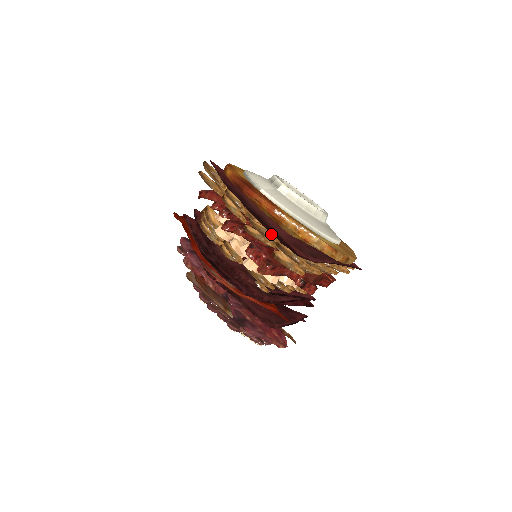
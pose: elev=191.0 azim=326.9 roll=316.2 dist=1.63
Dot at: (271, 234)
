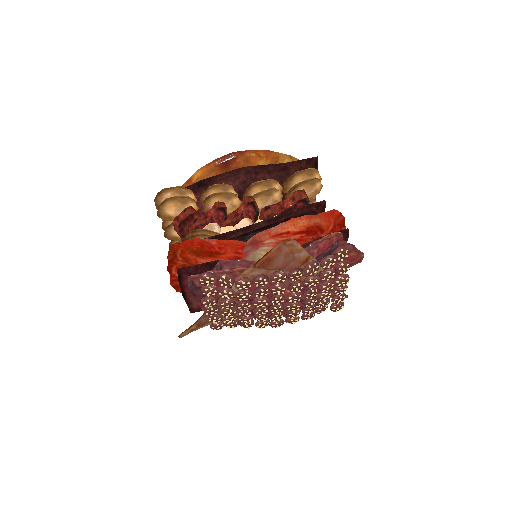
Dot at: (274, 184)
